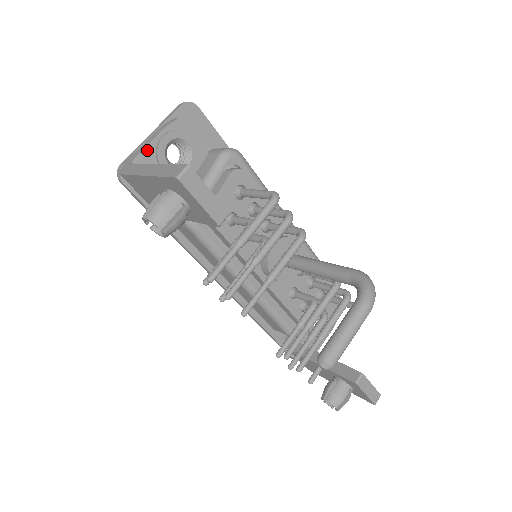
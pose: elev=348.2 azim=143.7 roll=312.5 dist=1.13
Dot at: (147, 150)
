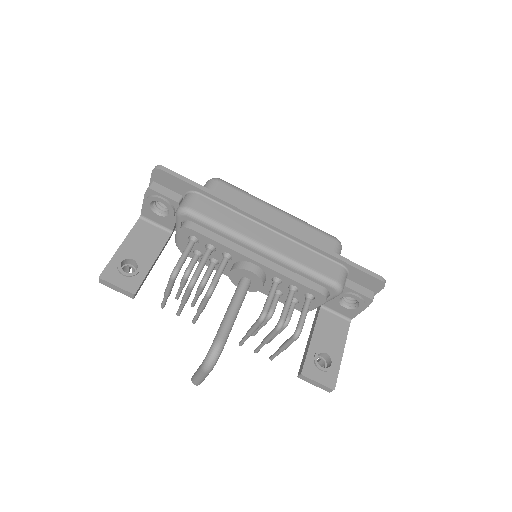
Dot at: (144, 208)
